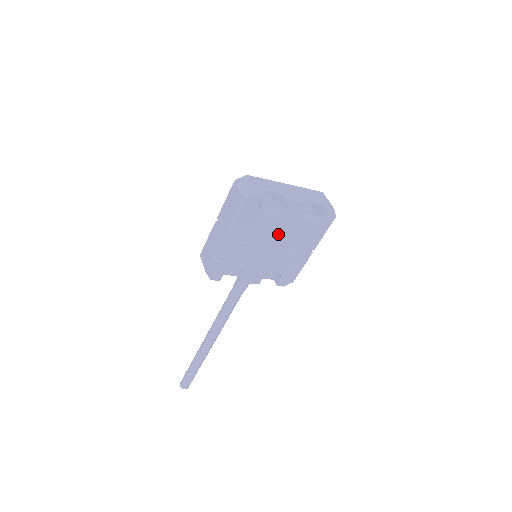
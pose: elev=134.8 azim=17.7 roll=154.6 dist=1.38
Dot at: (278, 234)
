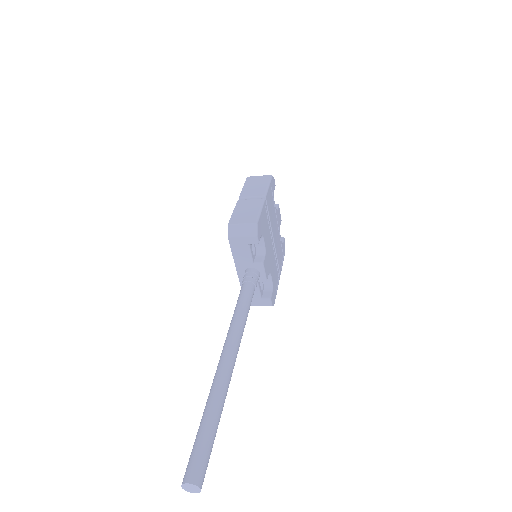
Dot at: (275, 233)
